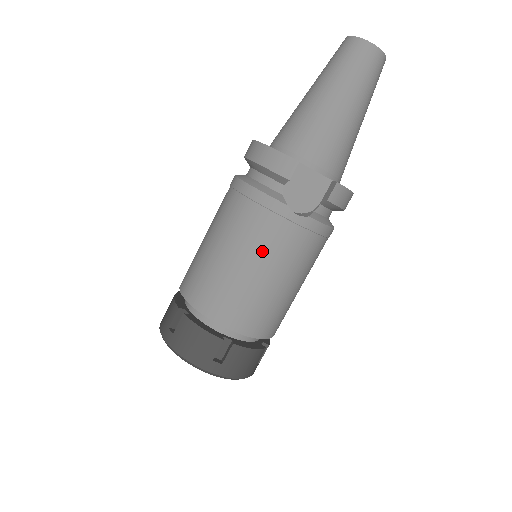
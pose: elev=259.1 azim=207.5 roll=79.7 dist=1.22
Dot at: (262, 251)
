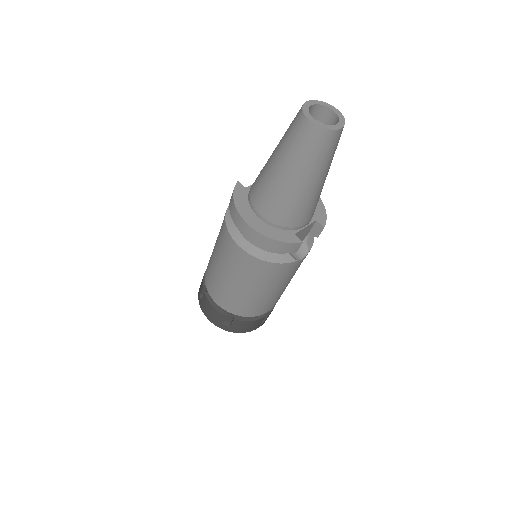
Dot at: (283, 283)
